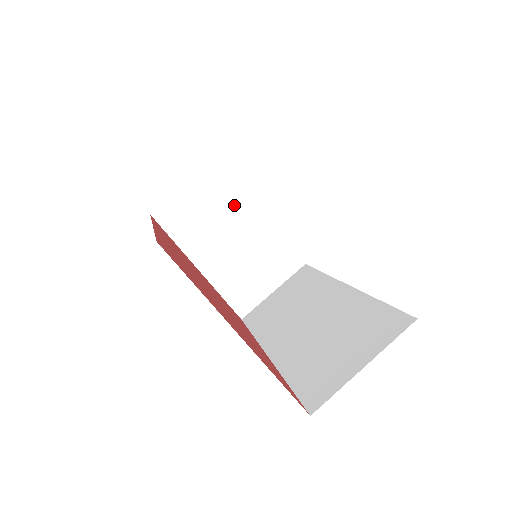
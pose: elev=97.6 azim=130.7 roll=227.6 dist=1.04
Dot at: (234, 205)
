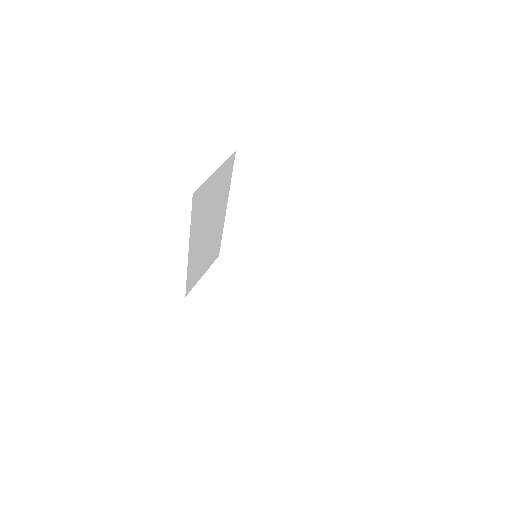
Dot at: (238, 279)
